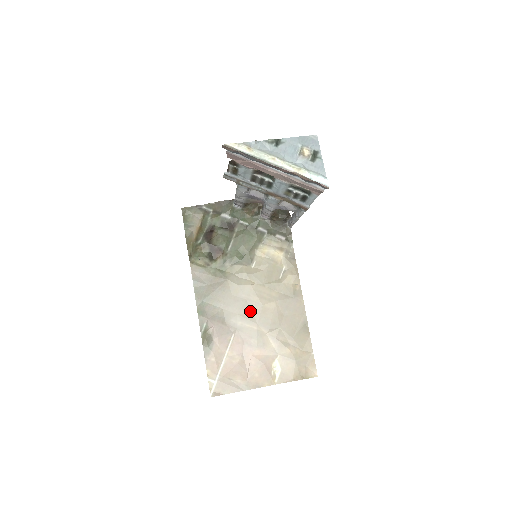
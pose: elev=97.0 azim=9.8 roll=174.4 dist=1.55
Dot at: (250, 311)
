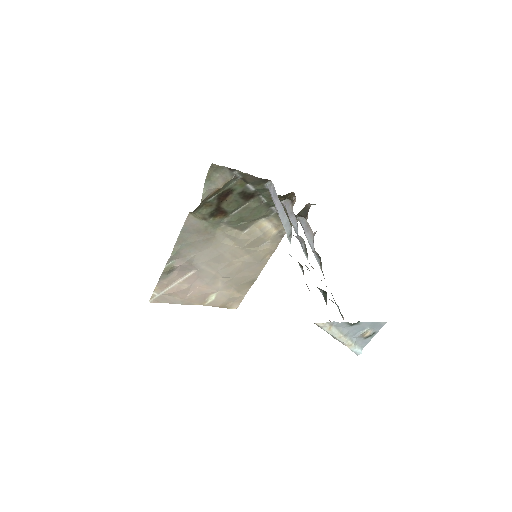
Dot at: (218, 262)
